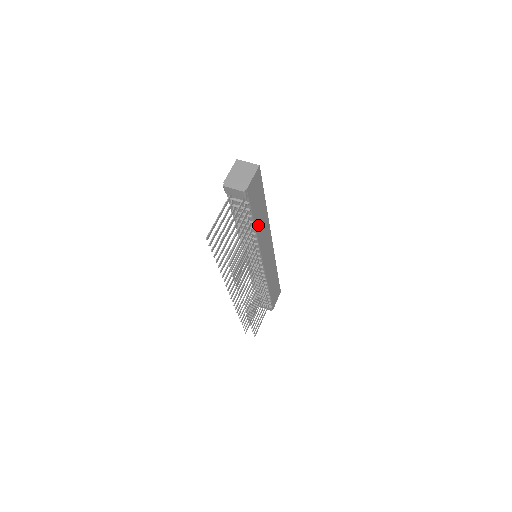
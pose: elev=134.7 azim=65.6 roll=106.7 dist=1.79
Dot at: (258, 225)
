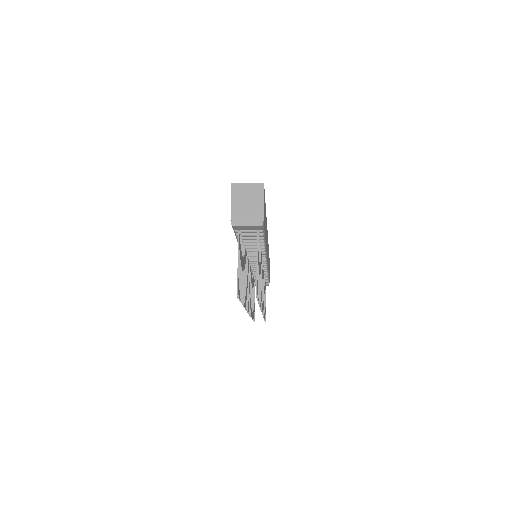
Dot at: occluded
